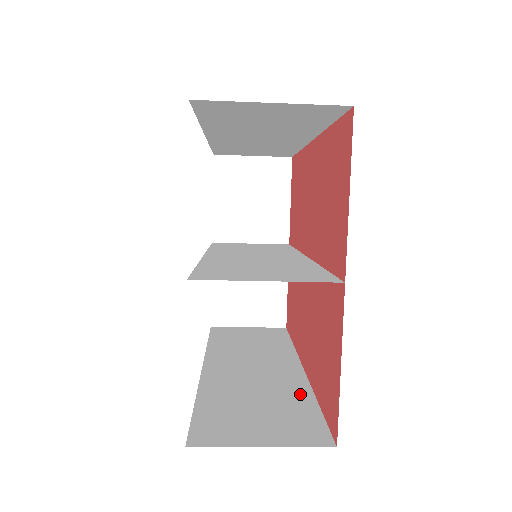
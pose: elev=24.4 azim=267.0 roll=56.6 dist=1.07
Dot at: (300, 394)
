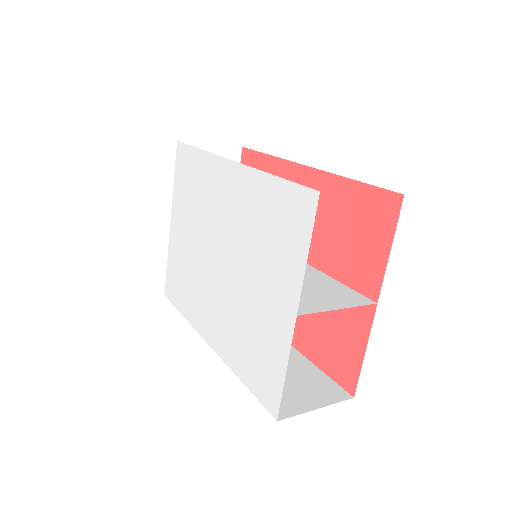
Dot at: (298, 359)
